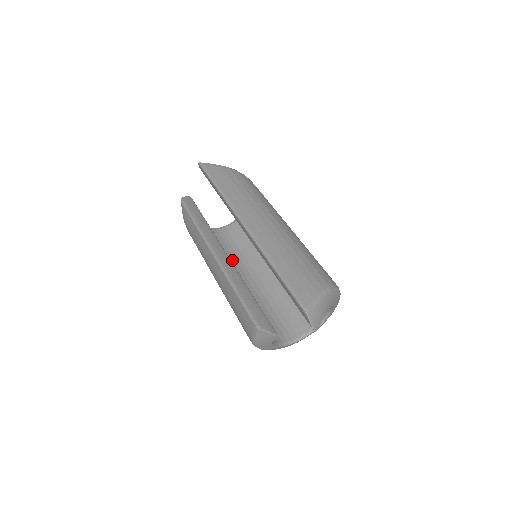
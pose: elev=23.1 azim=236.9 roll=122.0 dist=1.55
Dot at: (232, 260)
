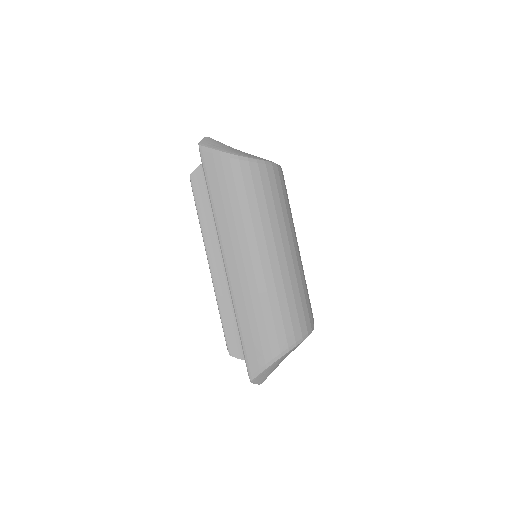
Dot at: occluded
